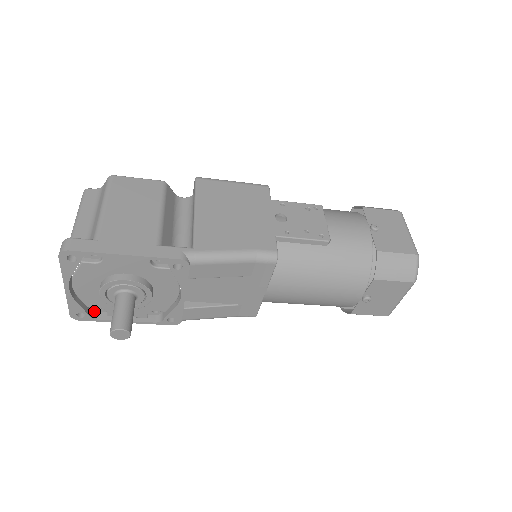
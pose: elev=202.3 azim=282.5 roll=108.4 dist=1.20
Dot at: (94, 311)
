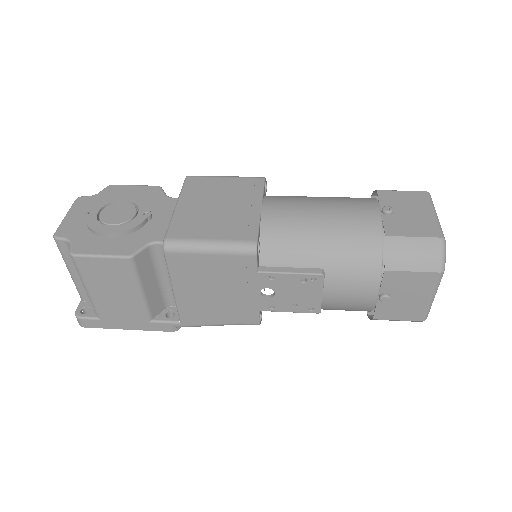
Dot at: occluded
